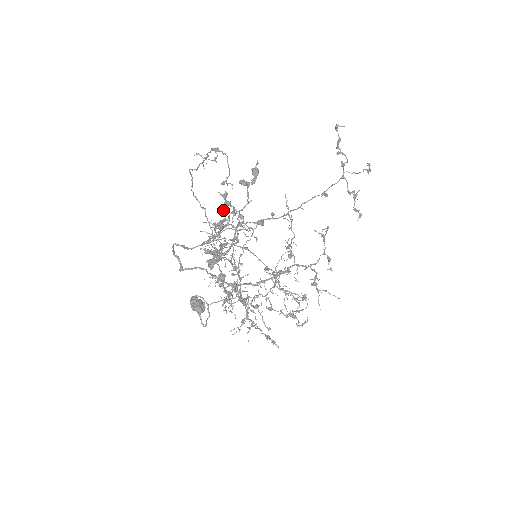
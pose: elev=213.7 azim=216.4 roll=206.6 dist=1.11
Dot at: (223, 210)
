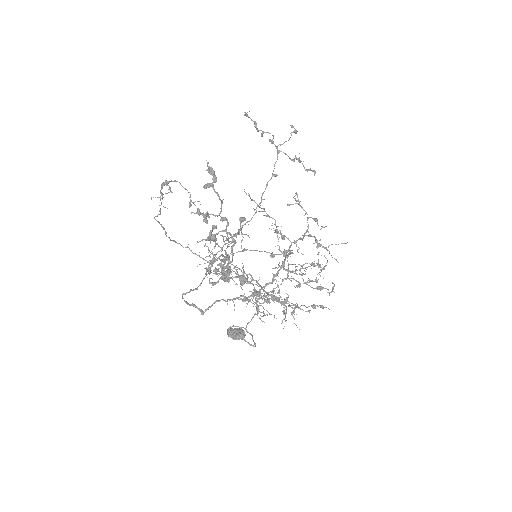
Dot at: (206, 222)
